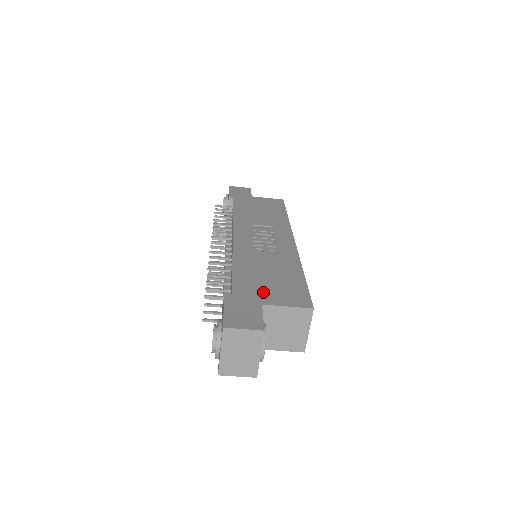
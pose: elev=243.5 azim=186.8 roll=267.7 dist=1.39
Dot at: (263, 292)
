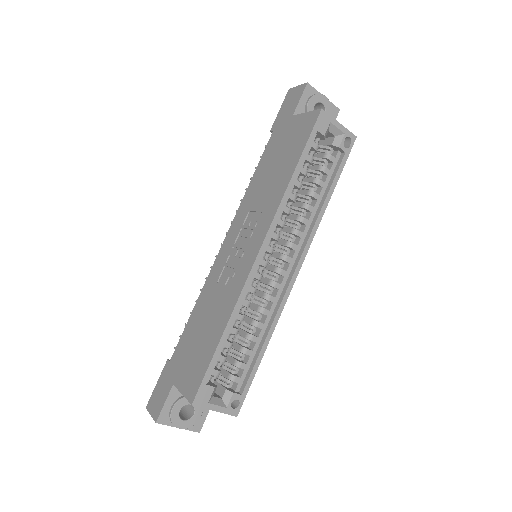
Dot at: (183, 365)
